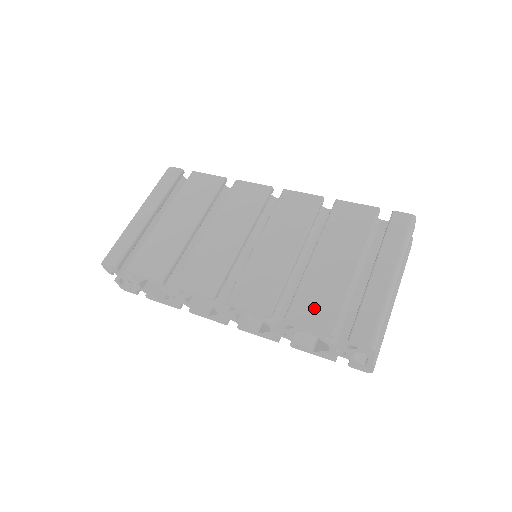
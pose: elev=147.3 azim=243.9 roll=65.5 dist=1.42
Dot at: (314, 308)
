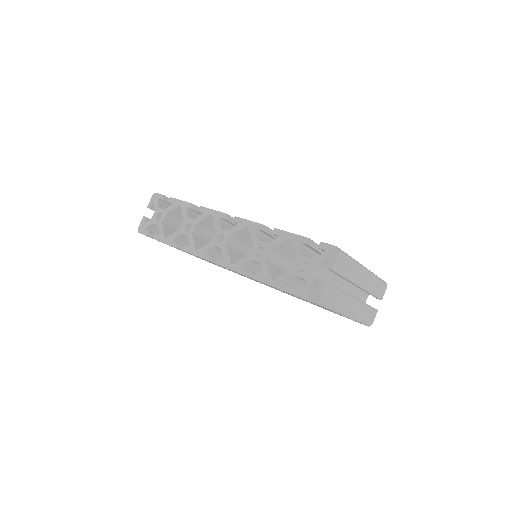
Dot at: occluded
